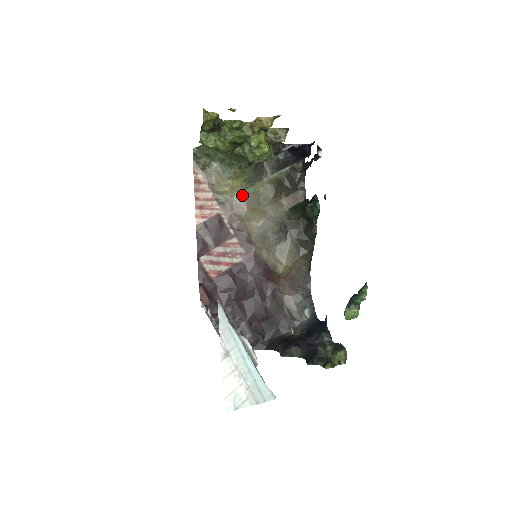
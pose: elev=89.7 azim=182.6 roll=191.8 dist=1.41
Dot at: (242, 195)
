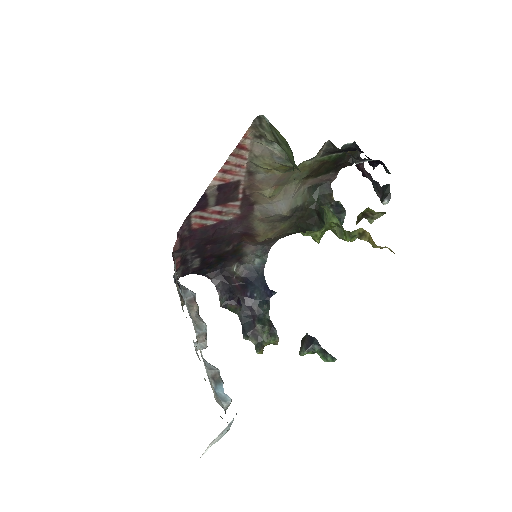
Dot at: (278, 174)
